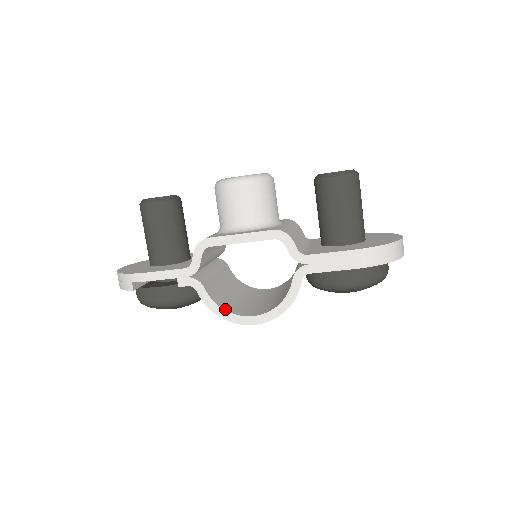
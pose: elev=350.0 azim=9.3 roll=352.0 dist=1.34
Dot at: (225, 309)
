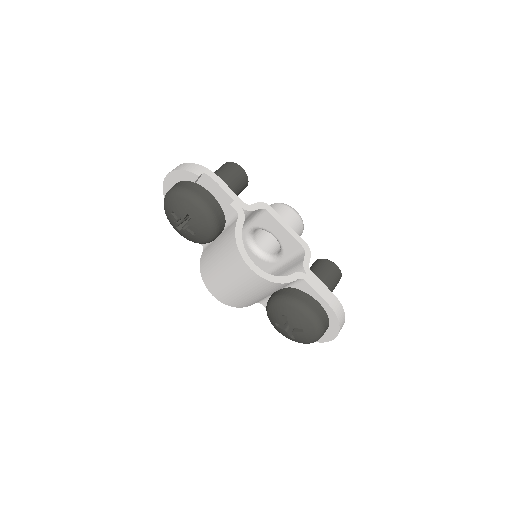
Dot at: (243, 244)
